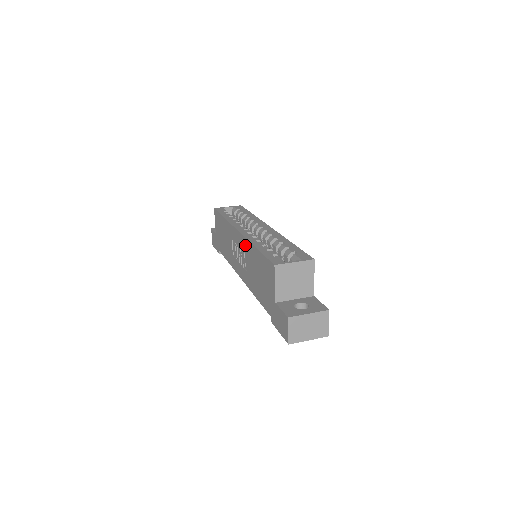
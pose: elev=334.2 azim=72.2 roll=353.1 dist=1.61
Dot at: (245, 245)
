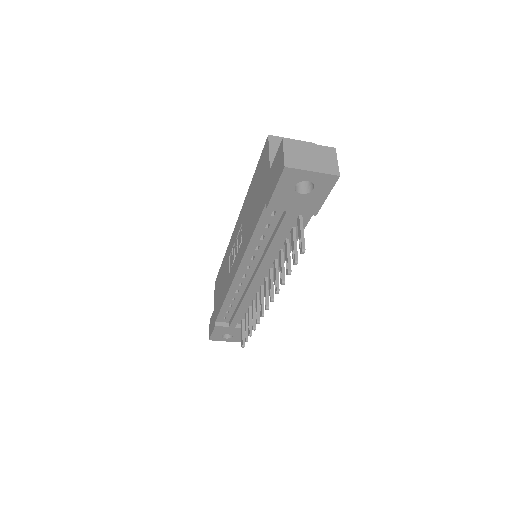
Dot at: (242, 214)
